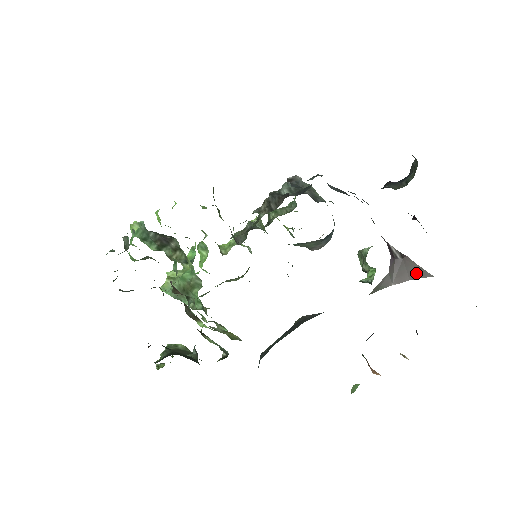
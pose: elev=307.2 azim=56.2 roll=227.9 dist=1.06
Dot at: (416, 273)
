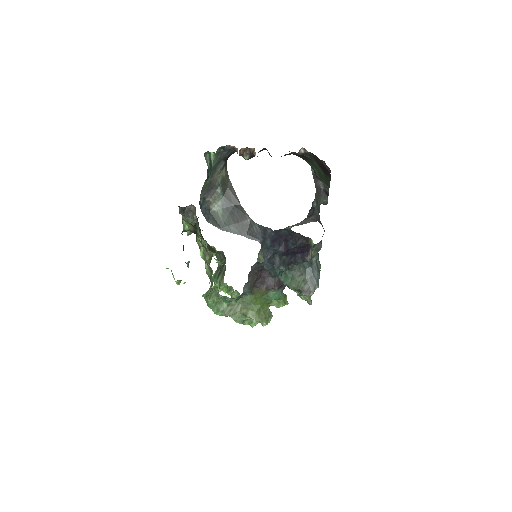
Dot at: occluded
